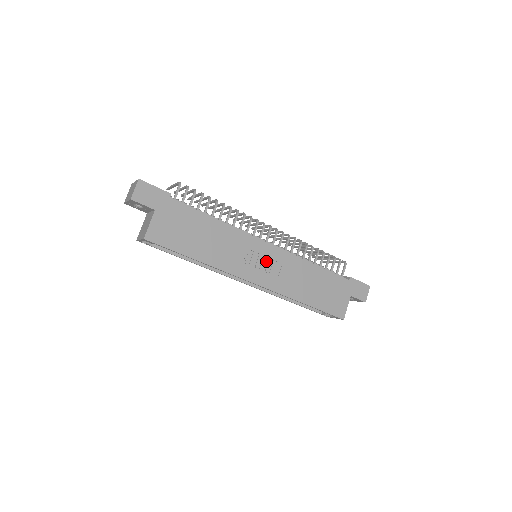
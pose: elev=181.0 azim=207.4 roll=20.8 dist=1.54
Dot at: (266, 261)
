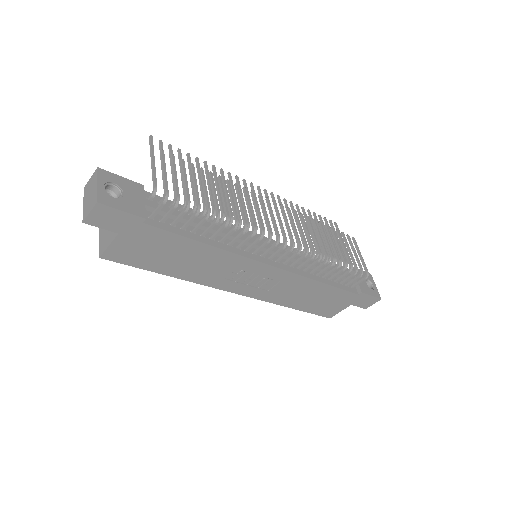
Dot at: (261, 278)
